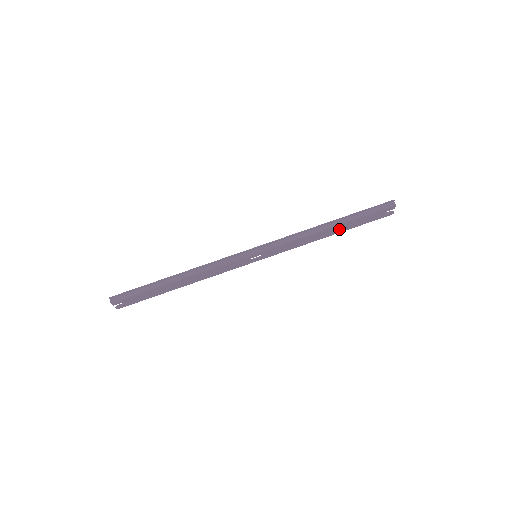
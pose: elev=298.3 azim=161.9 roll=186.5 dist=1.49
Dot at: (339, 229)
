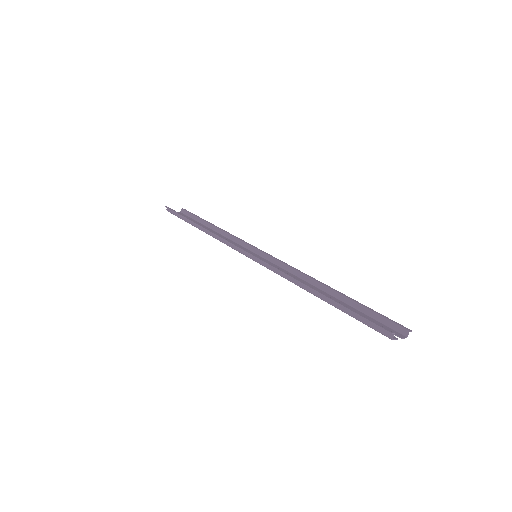
Dot at: occluded
